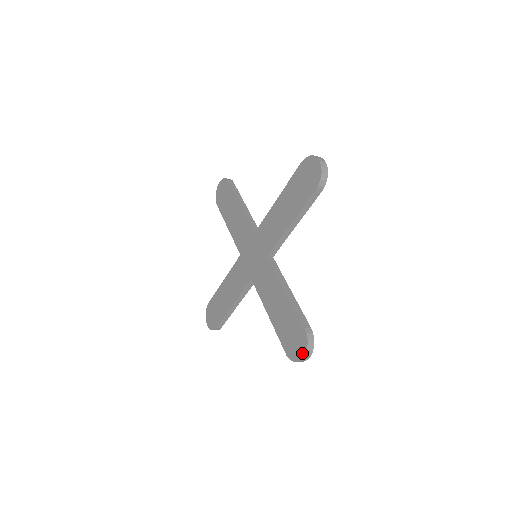
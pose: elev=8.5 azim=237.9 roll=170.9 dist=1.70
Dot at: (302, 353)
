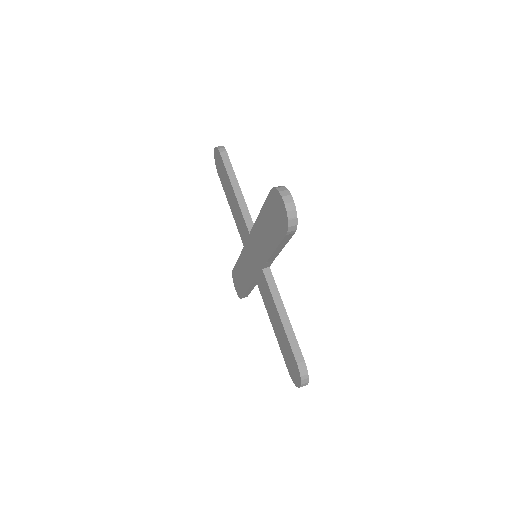
Dot at: (298, 383)
